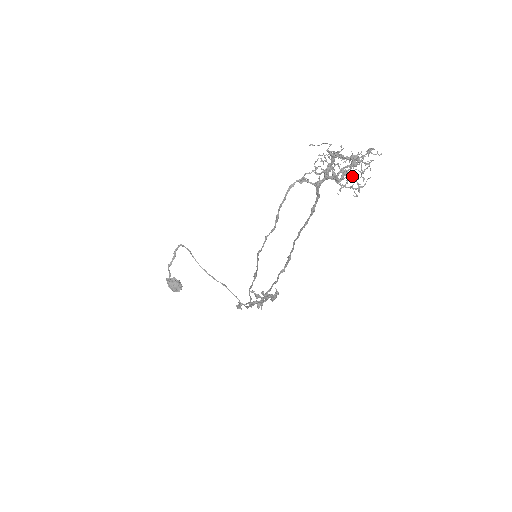
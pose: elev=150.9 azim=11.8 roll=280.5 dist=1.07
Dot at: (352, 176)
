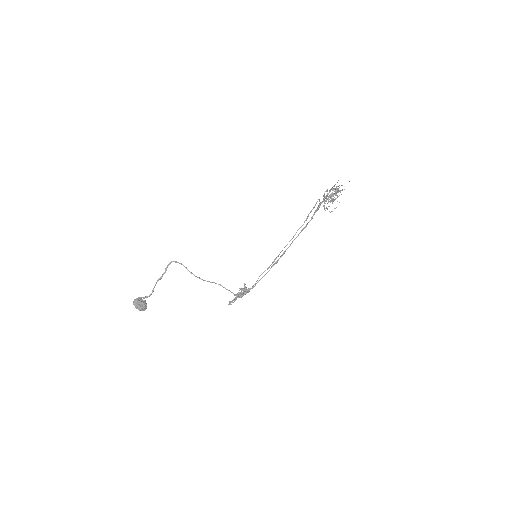
Dot at: occluded
